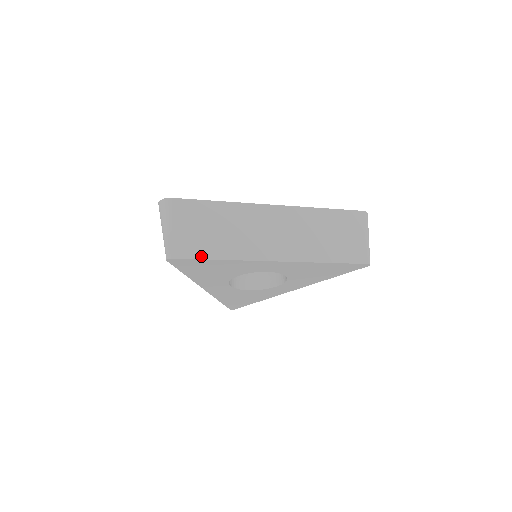
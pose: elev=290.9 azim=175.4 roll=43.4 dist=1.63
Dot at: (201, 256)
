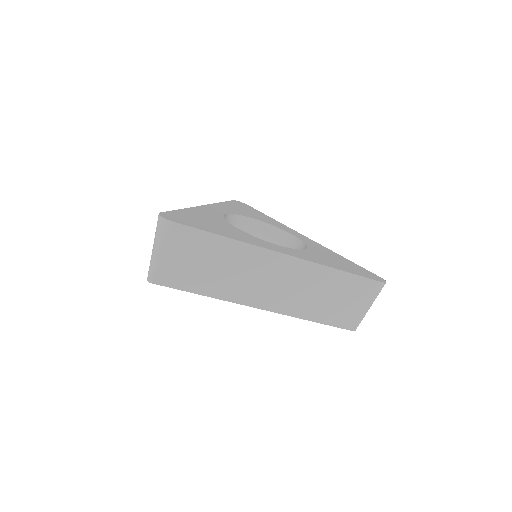
Dot at: (184, 288)
